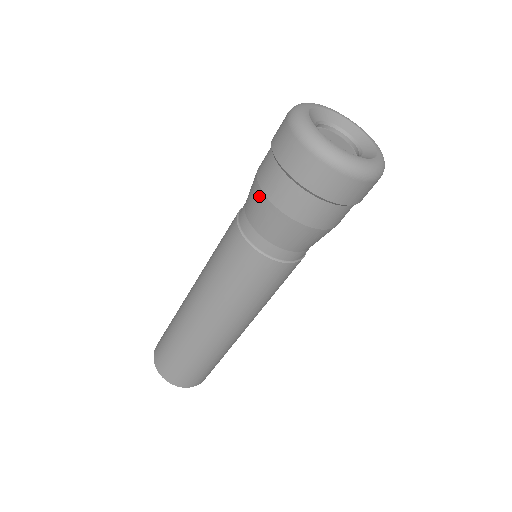
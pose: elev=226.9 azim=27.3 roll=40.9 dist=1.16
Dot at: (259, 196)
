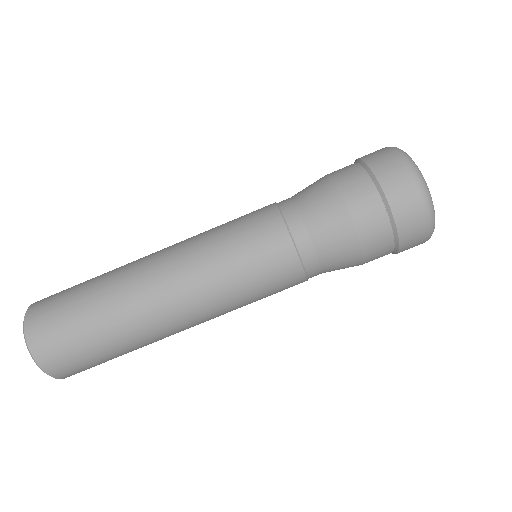
Dot at: occluded
